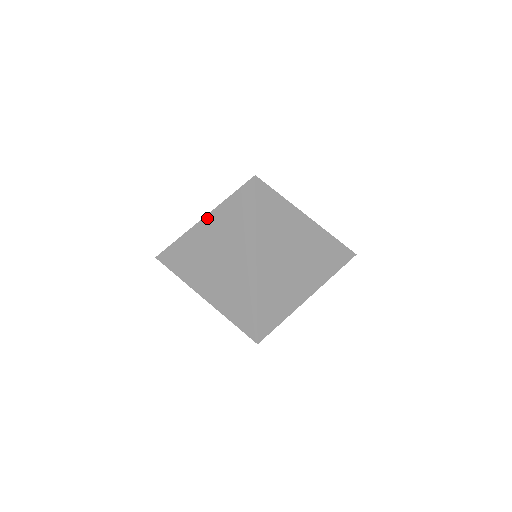
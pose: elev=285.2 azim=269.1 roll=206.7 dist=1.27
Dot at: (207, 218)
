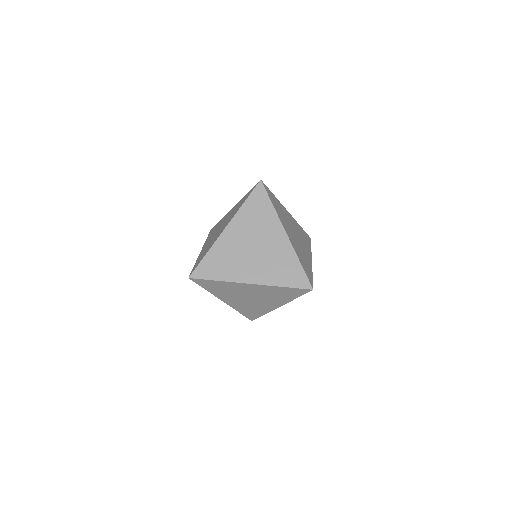
Dot at: (235, 205)
